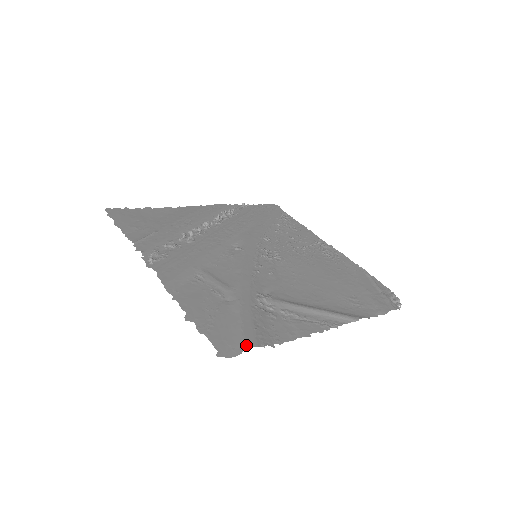
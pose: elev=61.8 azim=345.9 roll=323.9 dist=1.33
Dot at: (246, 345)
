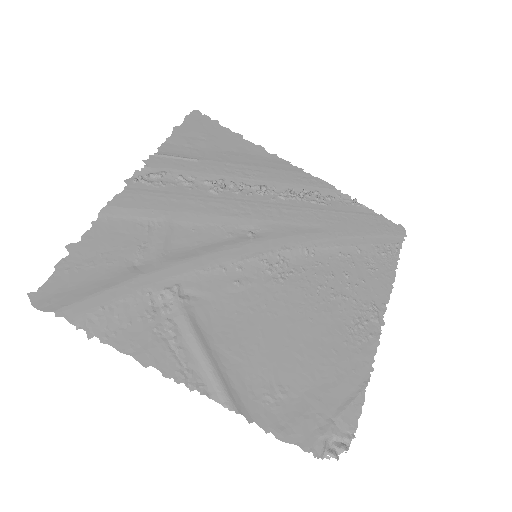
Dot at: (62, 310)
